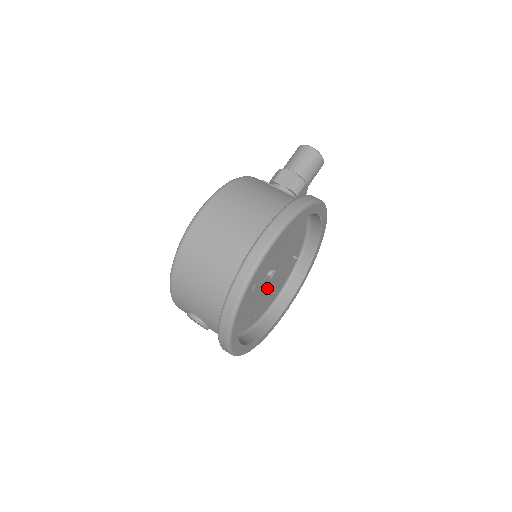
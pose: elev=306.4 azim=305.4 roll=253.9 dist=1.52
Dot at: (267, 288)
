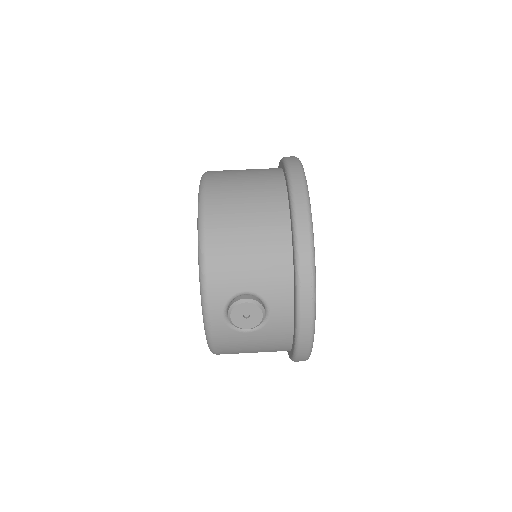
Dot at: occluded
